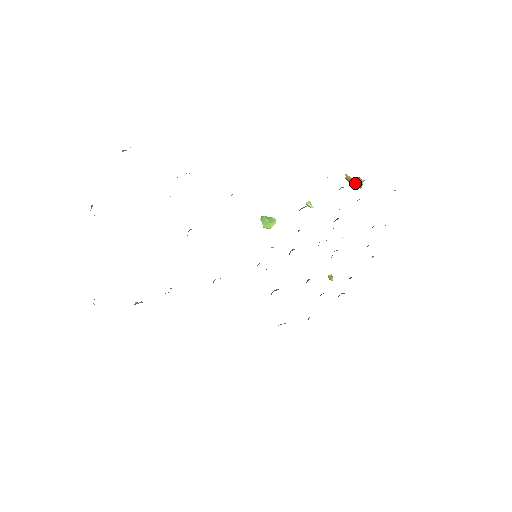
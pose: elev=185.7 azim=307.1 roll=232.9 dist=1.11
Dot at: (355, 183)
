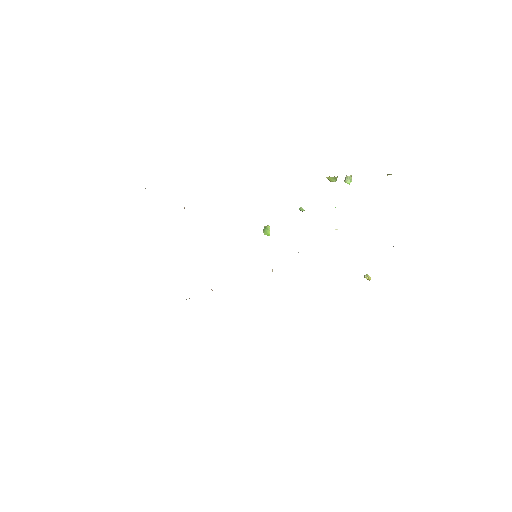
Dot at: (332, 180)
